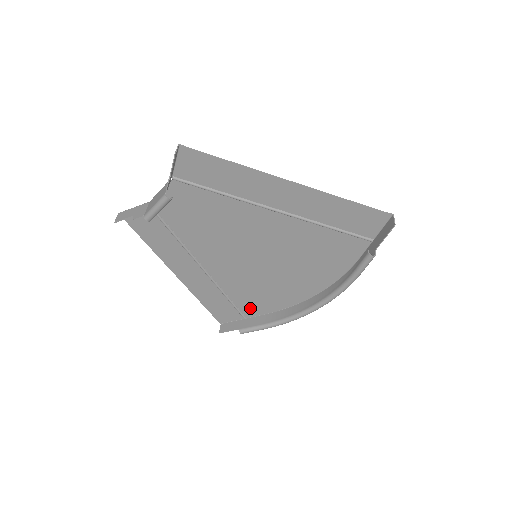
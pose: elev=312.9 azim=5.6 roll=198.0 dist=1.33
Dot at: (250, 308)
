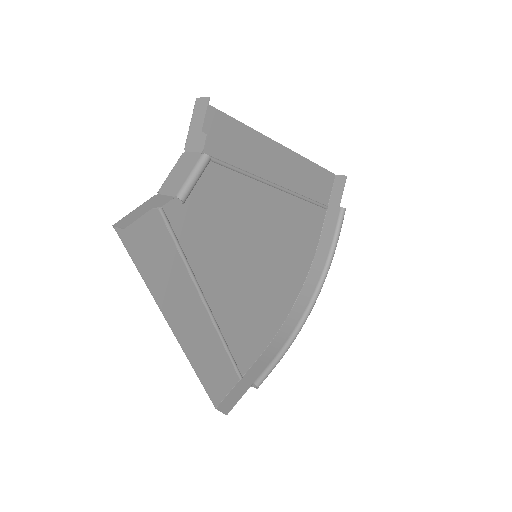
Dot at: (246, 355)
